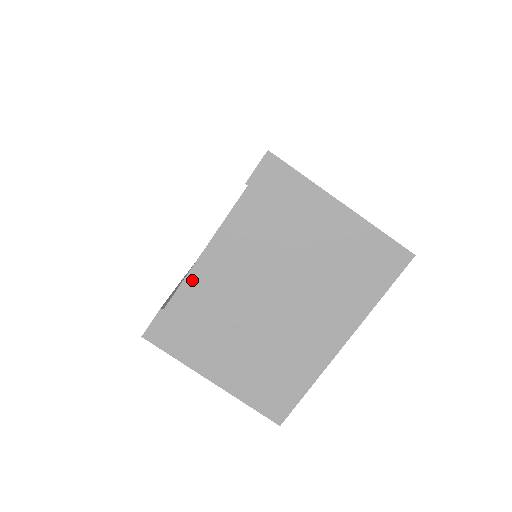
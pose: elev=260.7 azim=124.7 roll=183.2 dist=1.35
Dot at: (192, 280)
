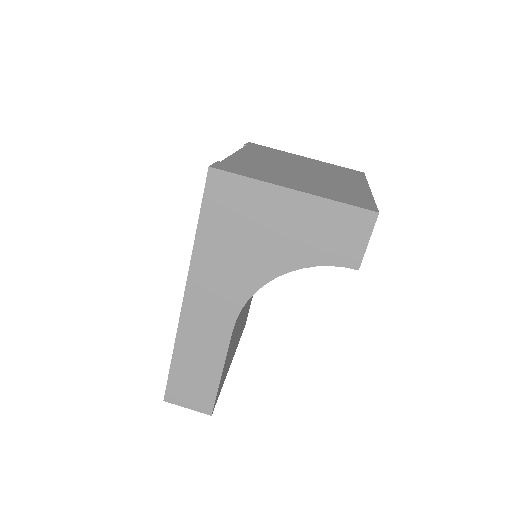
Dot at: (235, 158)
